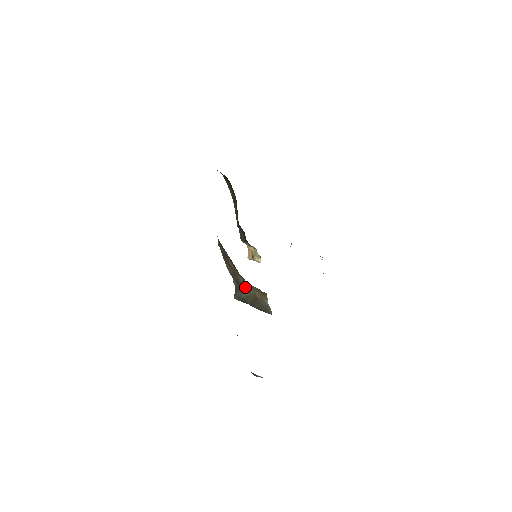
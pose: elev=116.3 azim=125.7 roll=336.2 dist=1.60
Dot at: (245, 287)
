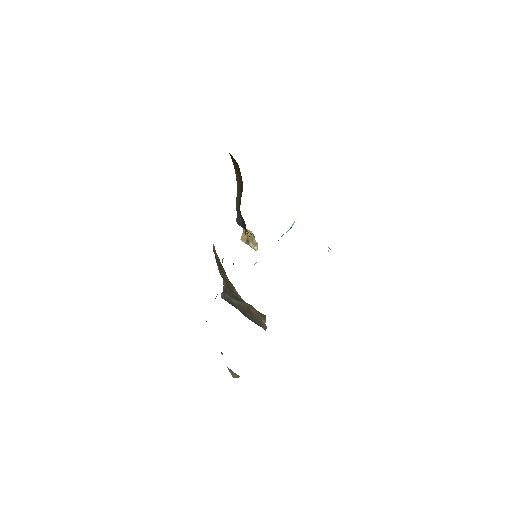
Dot at: (238, 297)
